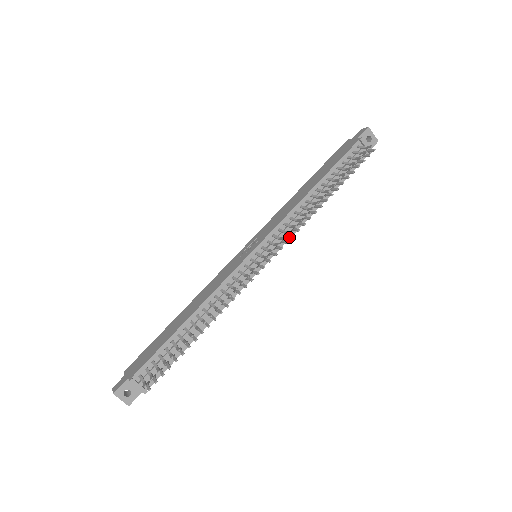
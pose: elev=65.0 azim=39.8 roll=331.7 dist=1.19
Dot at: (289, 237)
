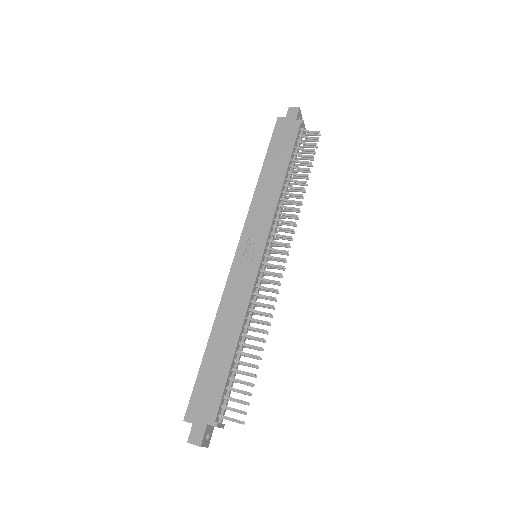
Dot at: (276, 230)
